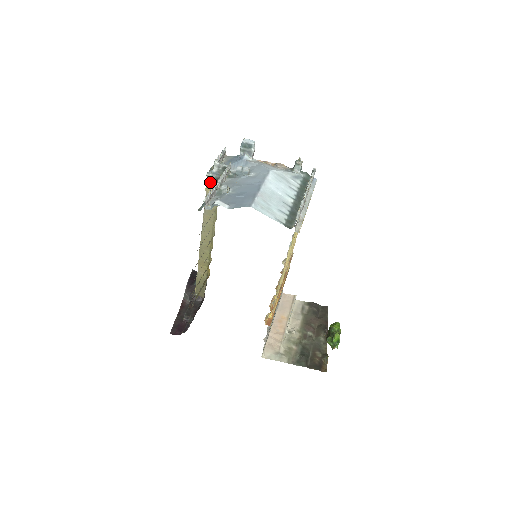
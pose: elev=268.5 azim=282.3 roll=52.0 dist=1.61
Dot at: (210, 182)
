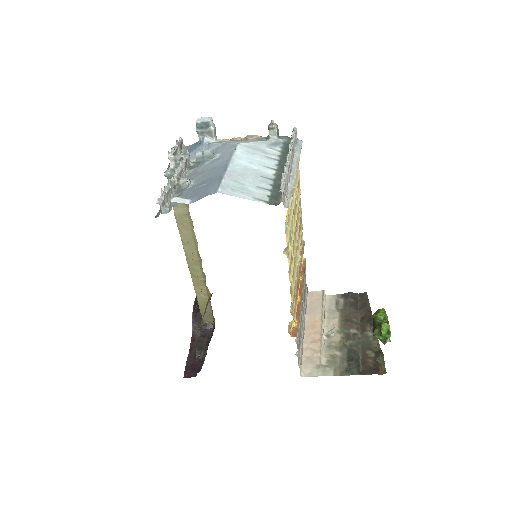
Dot at: occluded
